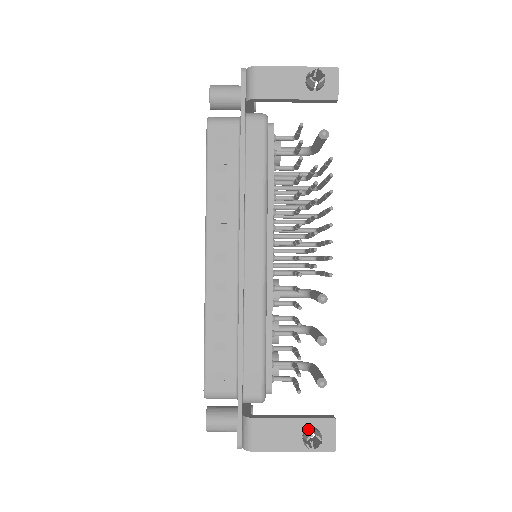
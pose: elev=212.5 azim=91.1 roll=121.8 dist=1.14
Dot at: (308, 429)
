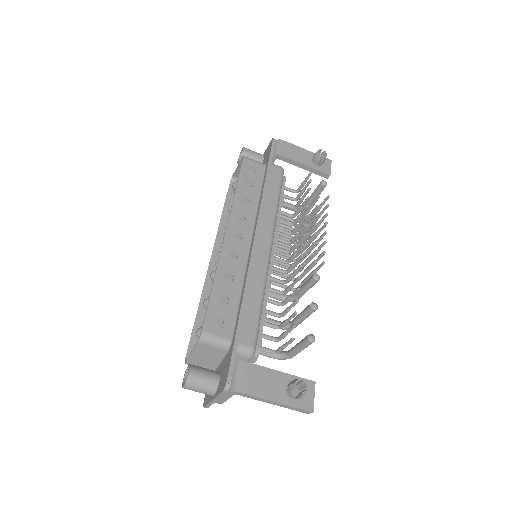
Dot at: occluded
